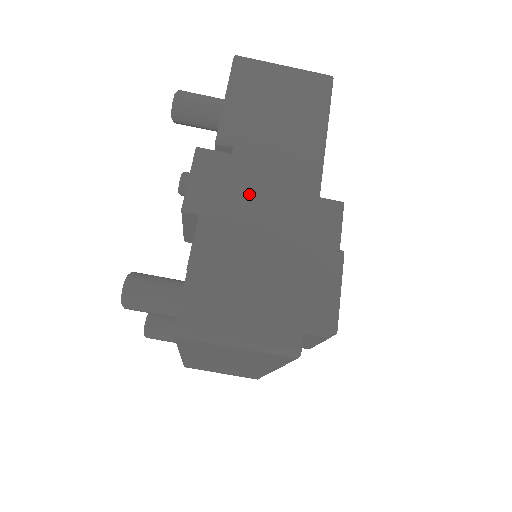
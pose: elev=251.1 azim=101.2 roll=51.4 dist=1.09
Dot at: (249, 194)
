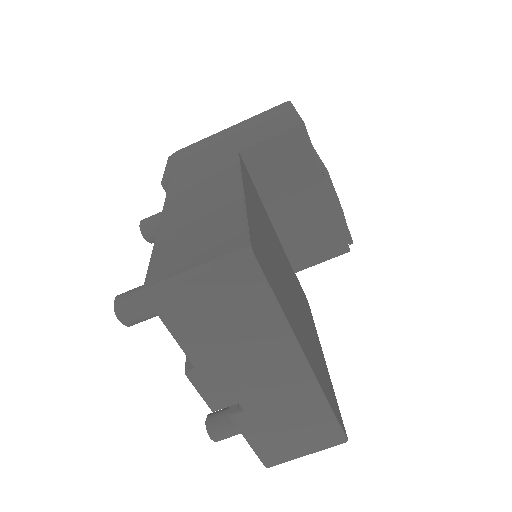
Dot at: (253, 390)
